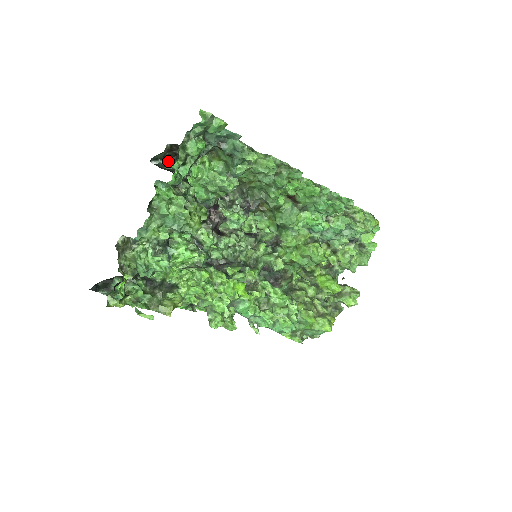
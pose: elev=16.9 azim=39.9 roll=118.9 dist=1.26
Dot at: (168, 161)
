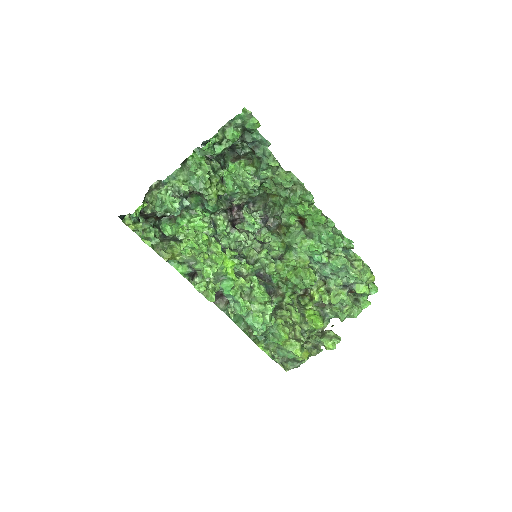
Dot at: occluded
